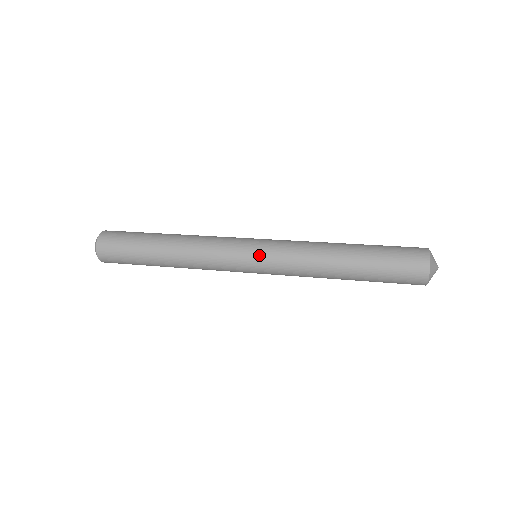
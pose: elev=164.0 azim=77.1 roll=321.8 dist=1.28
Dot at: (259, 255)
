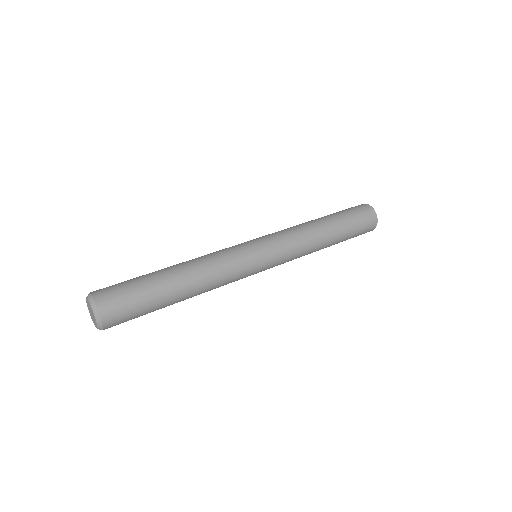
Dot at: (270, 265)
